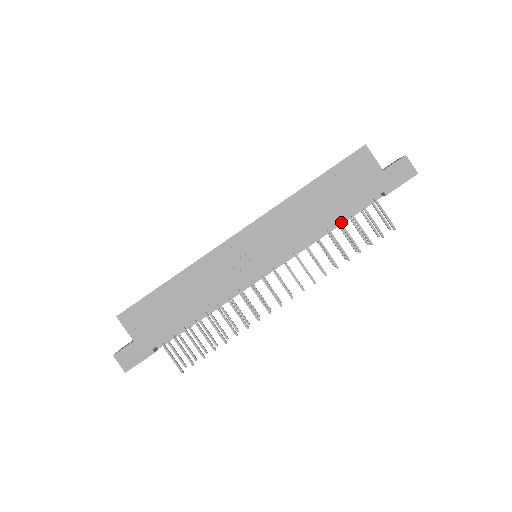
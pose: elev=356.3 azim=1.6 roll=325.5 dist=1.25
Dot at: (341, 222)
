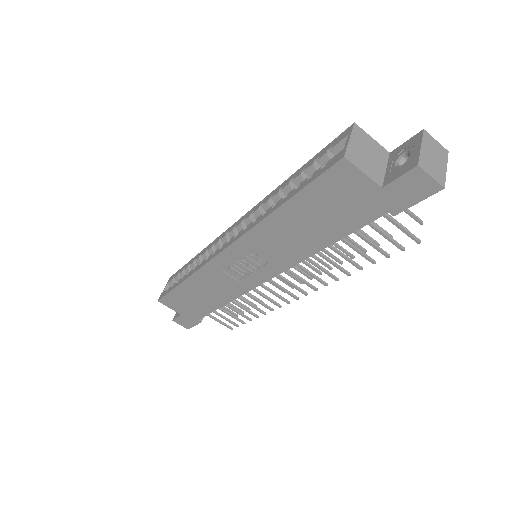
Dot at: occluded
